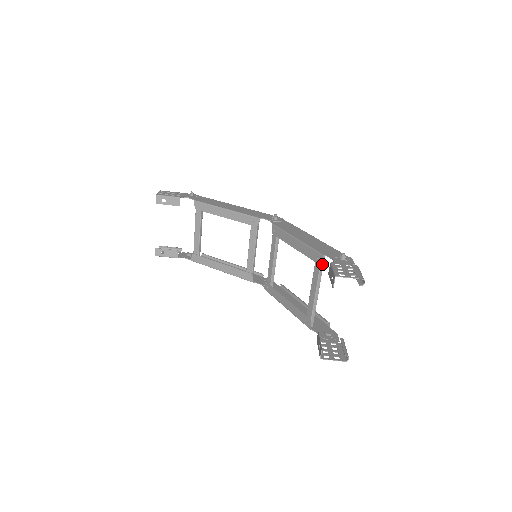
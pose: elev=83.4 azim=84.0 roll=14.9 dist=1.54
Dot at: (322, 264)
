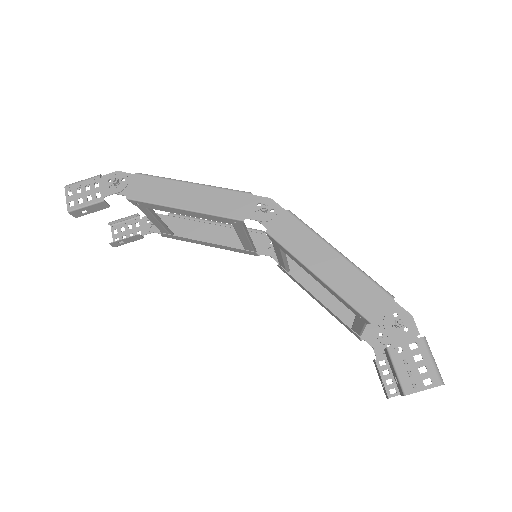
Dot at: occluded
